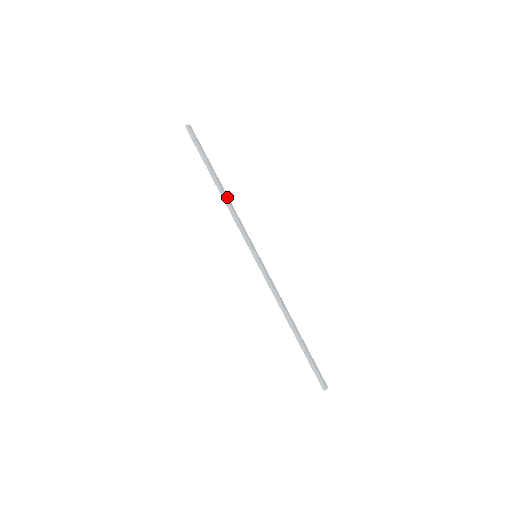
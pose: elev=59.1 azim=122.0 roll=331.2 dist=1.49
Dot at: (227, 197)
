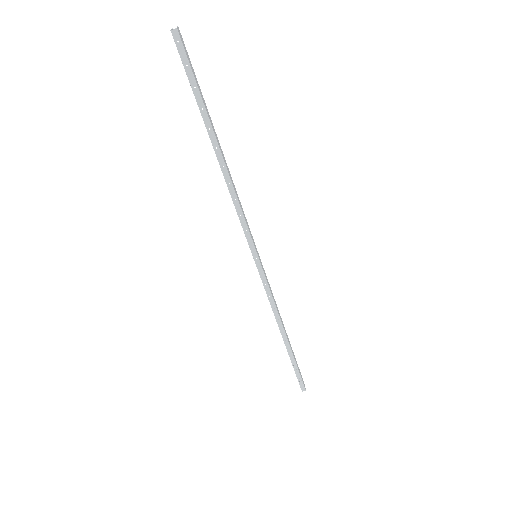
Dot at: (228, 170)
